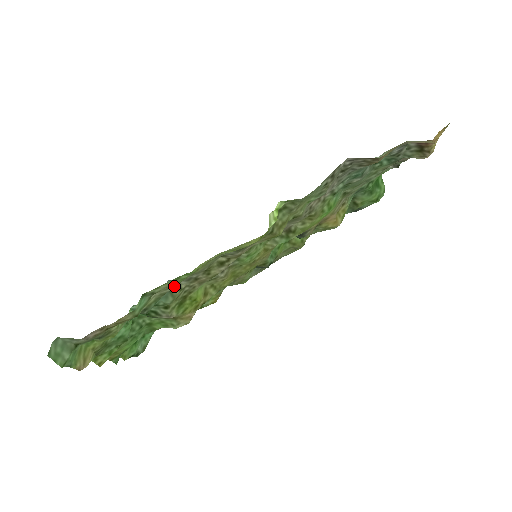
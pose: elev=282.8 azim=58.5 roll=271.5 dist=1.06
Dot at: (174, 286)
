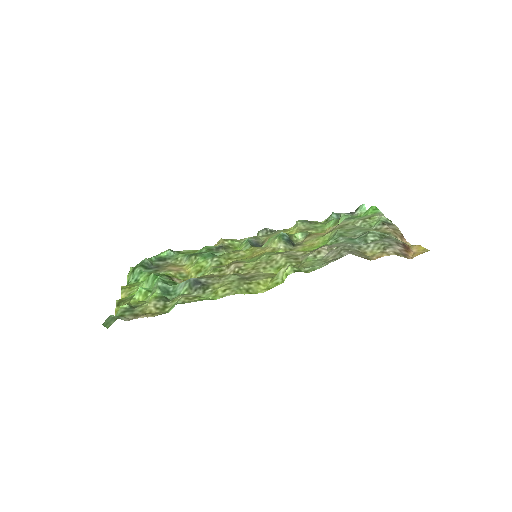
Dot at: (197, 296)
